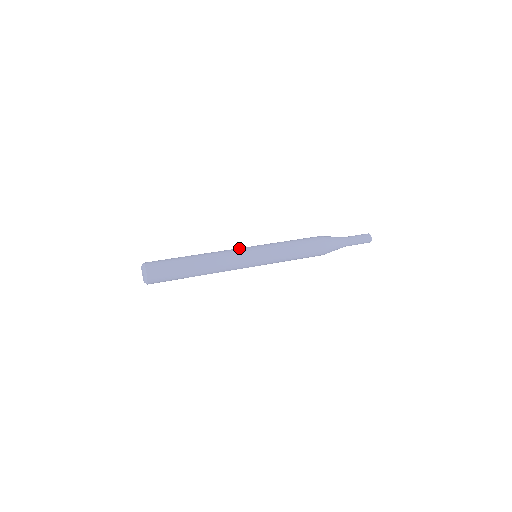
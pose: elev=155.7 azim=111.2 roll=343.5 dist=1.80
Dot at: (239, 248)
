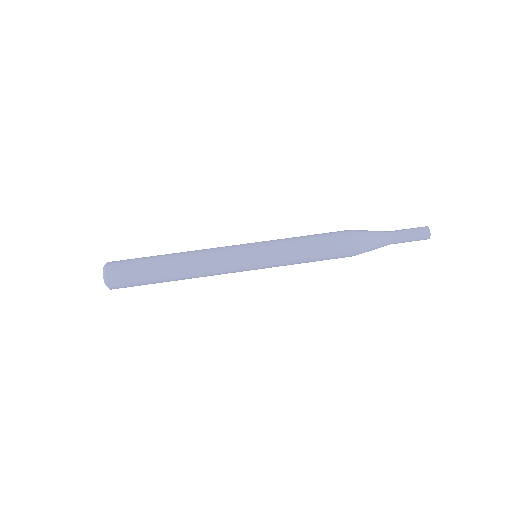
Dot at: (233, 252)
